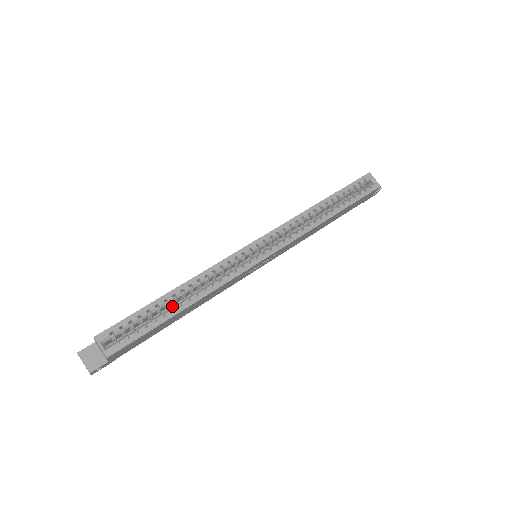
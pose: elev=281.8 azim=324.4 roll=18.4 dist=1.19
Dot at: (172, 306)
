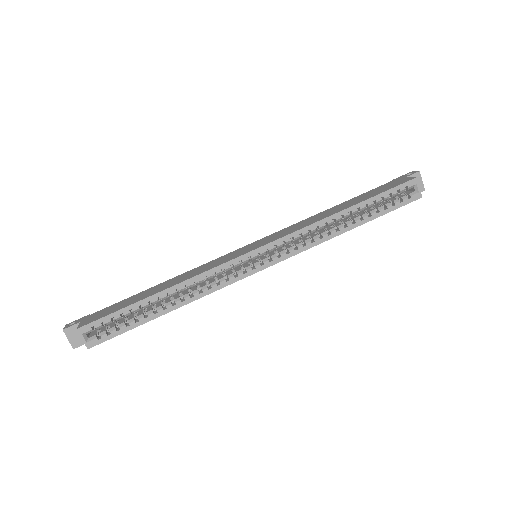
Dot at: (156, 307)
